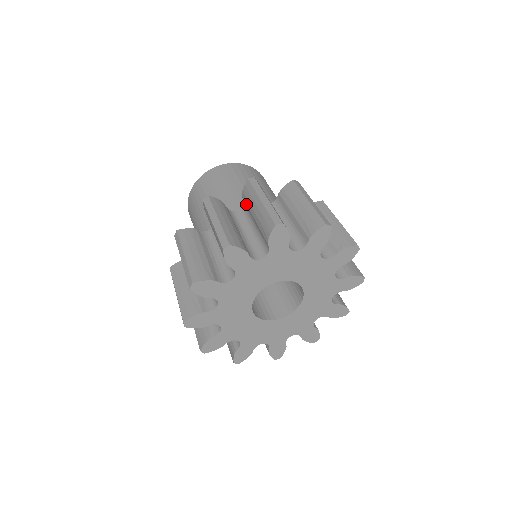
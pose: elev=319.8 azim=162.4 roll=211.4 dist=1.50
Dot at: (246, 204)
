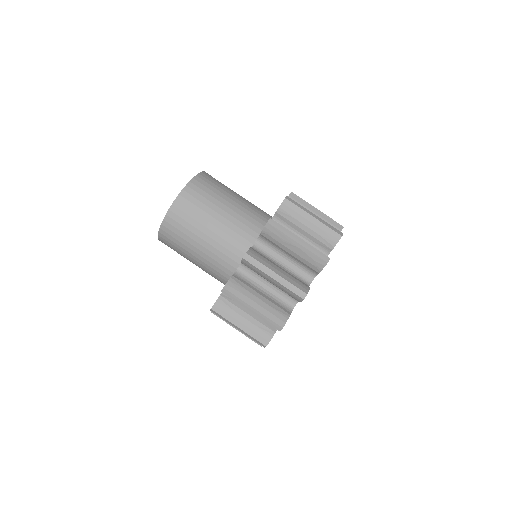
Dot at: occluded
